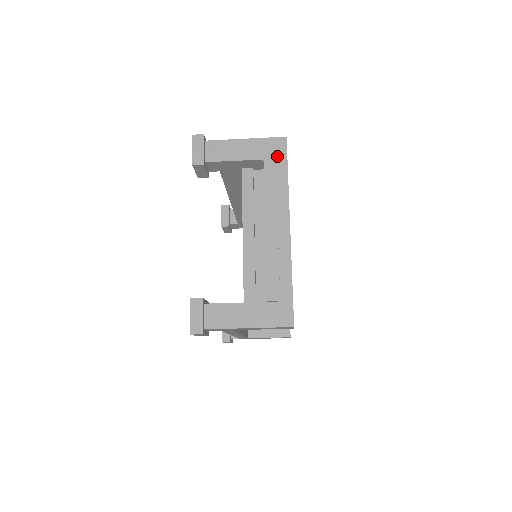
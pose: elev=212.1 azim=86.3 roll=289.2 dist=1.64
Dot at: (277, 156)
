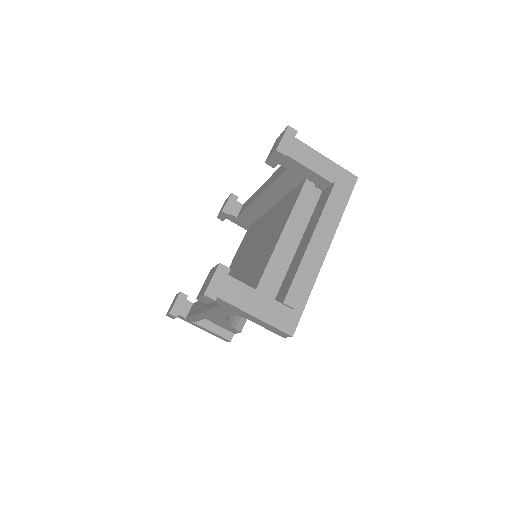
Dot at: (344, 188)
